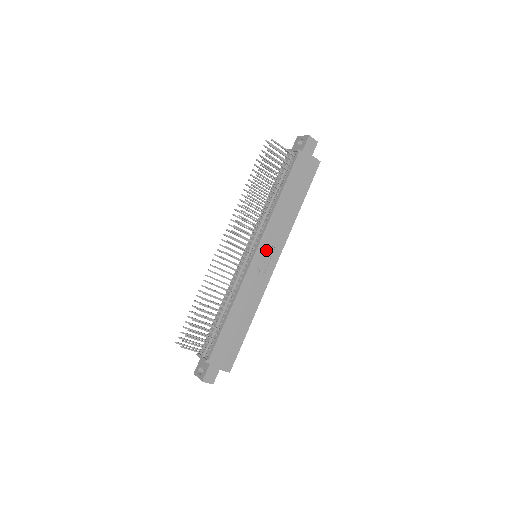
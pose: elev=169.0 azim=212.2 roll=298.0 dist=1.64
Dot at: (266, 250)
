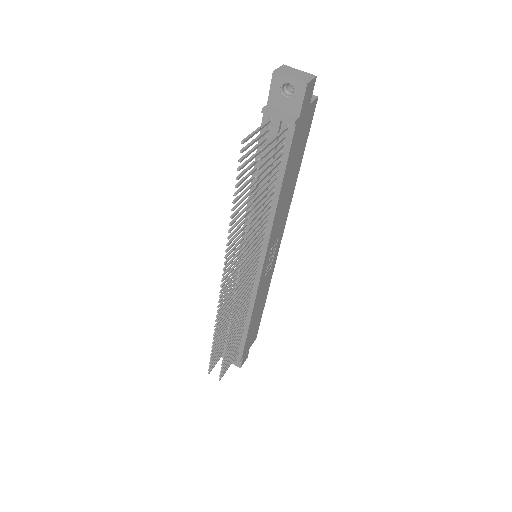
Dot at: (271, 251)
